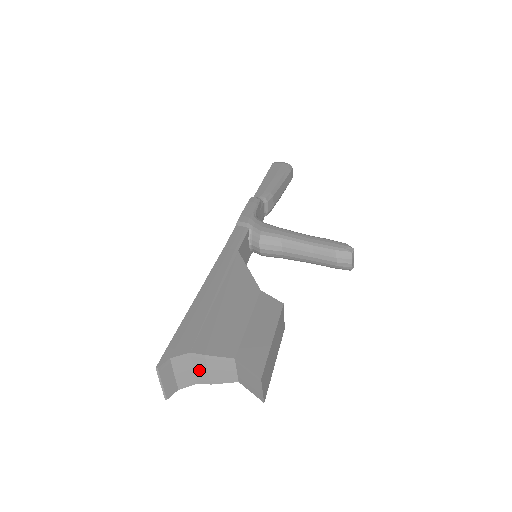
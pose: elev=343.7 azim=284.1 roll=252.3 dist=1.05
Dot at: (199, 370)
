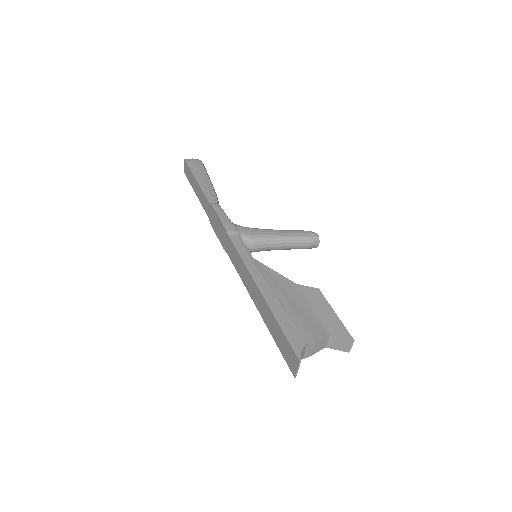
Dot at: (308, 351)
